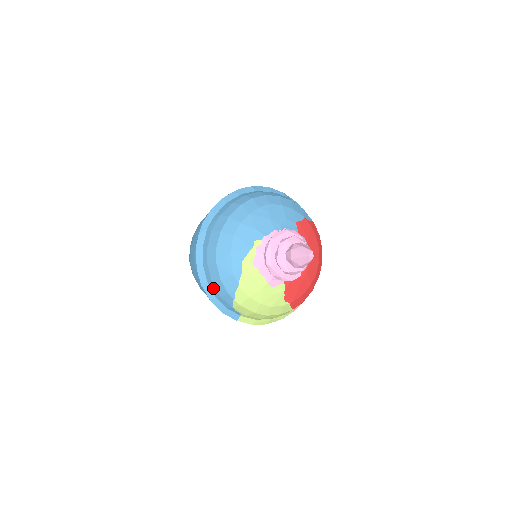
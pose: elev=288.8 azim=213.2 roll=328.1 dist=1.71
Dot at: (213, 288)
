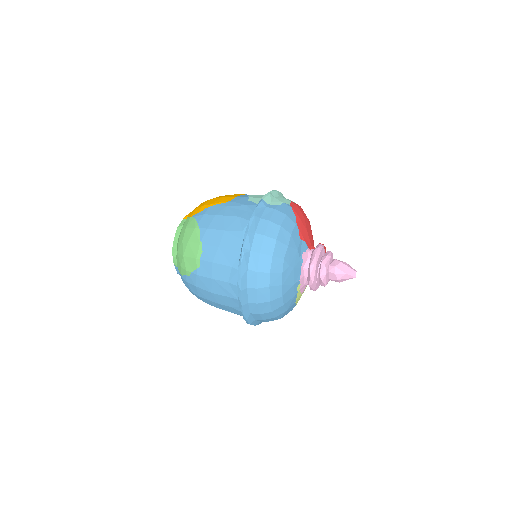
Dot at: occluded
